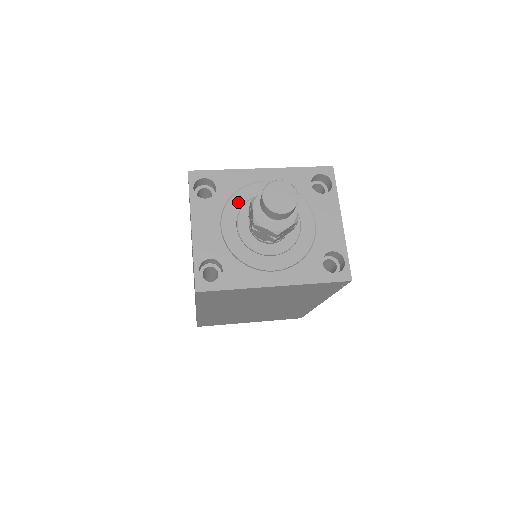
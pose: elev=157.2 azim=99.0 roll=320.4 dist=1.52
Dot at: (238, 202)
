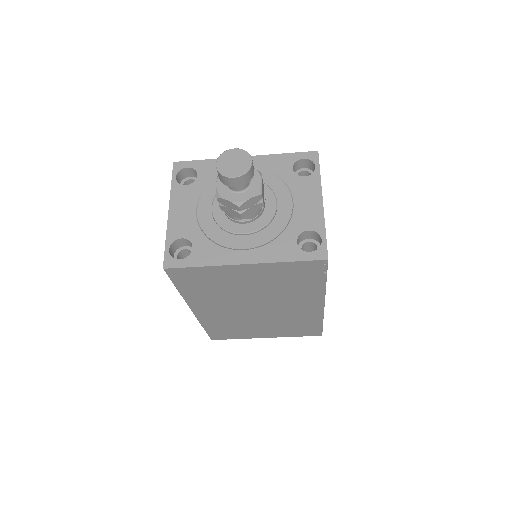
Dot at: occluded
